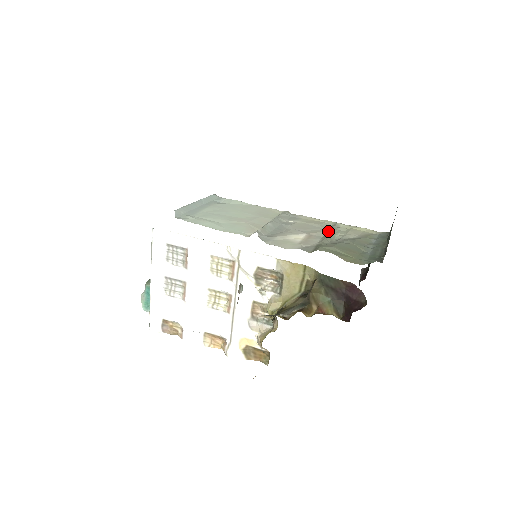
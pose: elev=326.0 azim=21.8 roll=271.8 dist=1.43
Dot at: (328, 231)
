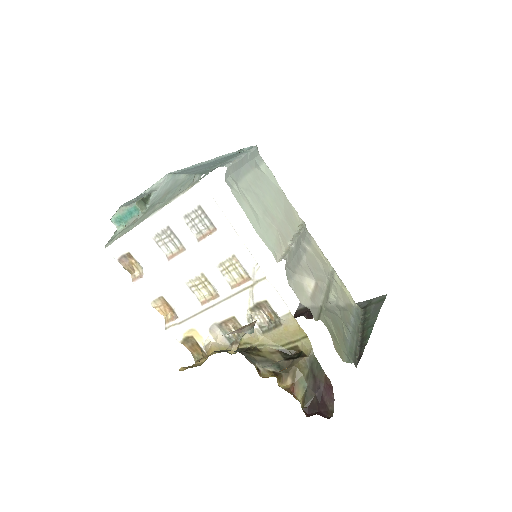
Dot at: (328, 283)
